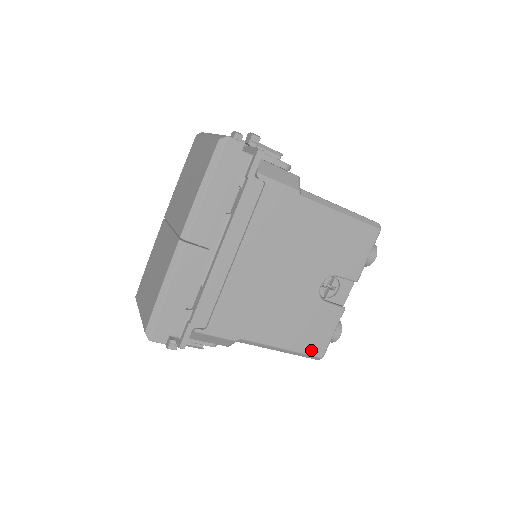
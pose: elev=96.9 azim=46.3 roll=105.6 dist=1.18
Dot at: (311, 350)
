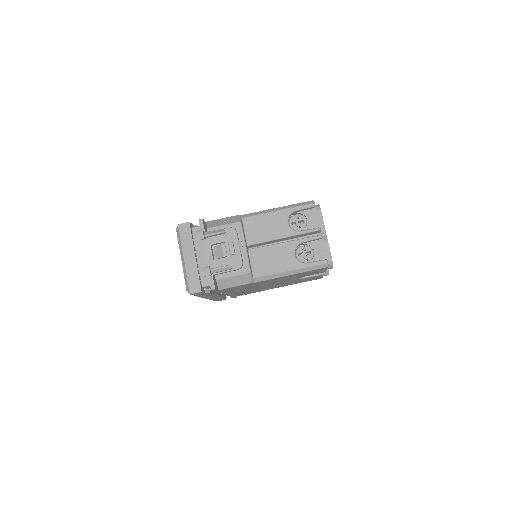
Dot at: occluded
